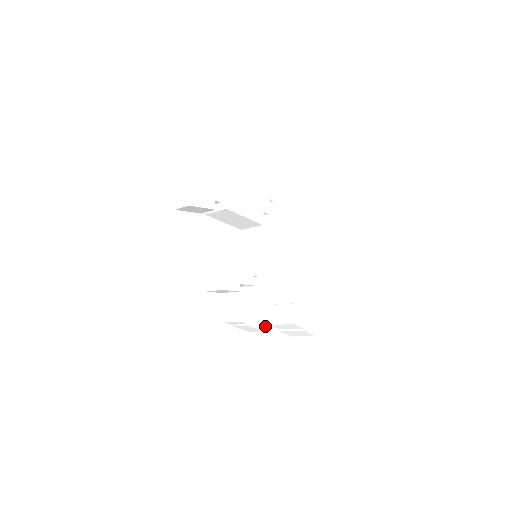
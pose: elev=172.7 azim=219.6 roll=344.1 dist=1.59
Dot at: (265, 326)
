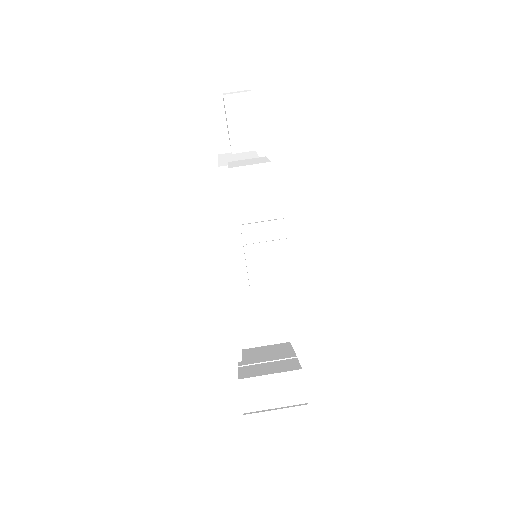
Dot at: (293, 288)
